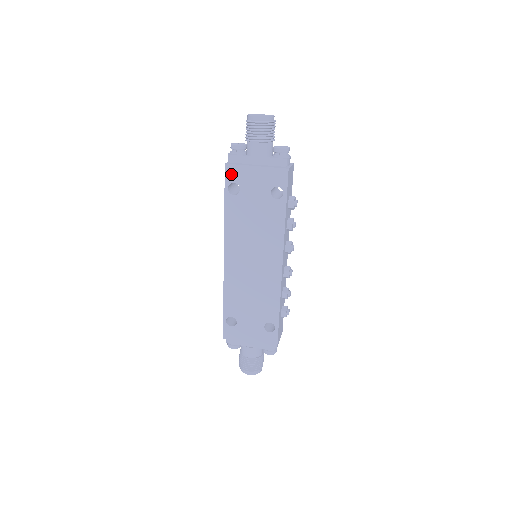
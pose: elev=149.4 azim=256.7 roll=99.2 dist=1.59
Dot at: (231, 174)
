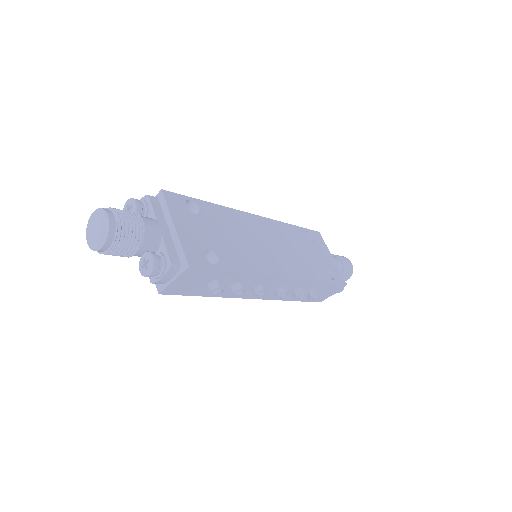
Dot at: occluded
